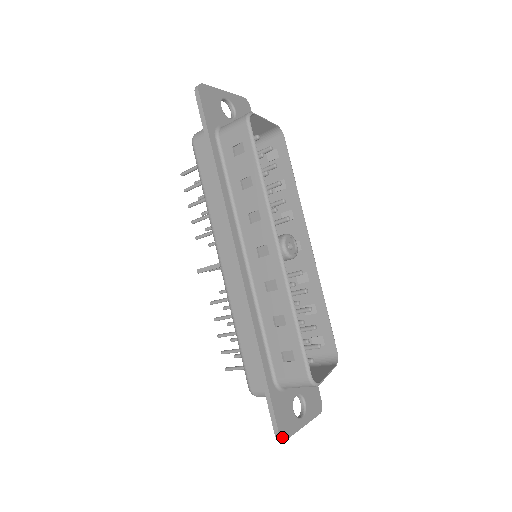
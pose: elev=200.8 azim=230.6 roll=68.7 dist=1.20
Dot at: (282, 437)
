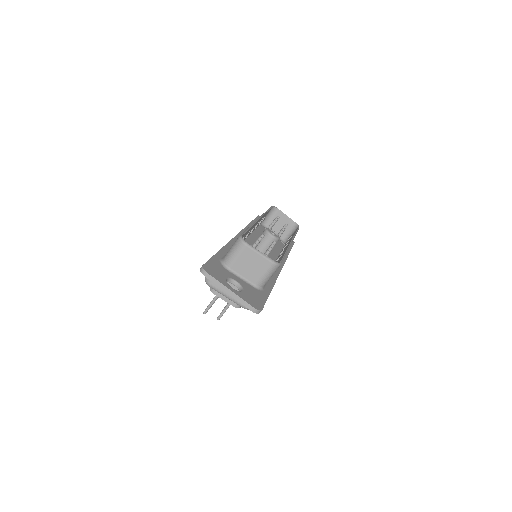
Dot at: (204, 268)
